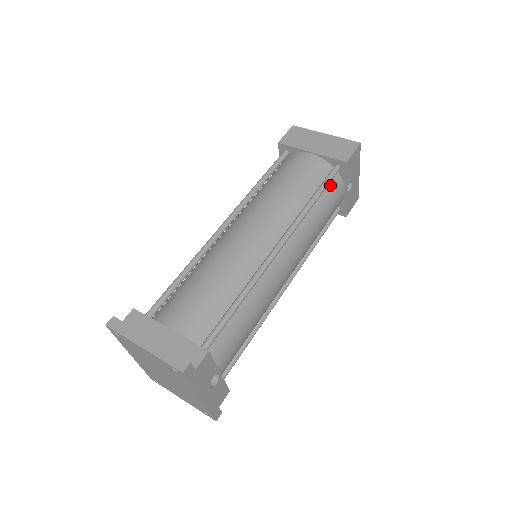
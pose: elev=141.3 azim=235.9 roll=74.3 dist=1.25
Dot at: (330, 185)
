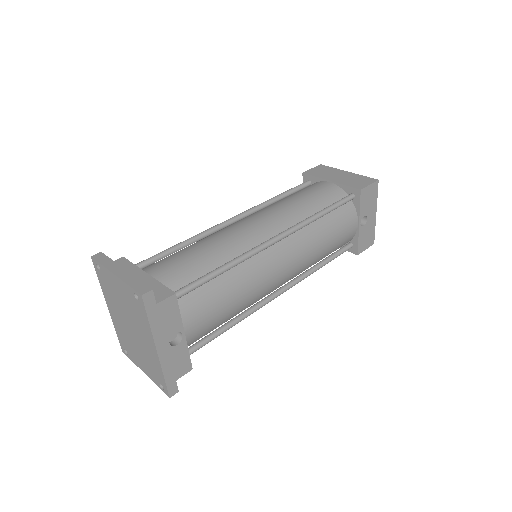
Dot at: (342, 209)
